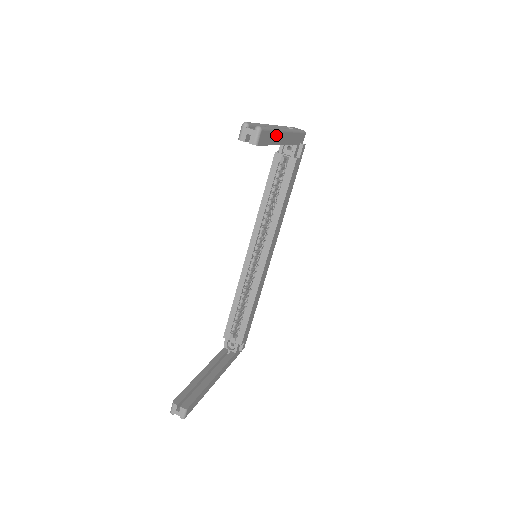
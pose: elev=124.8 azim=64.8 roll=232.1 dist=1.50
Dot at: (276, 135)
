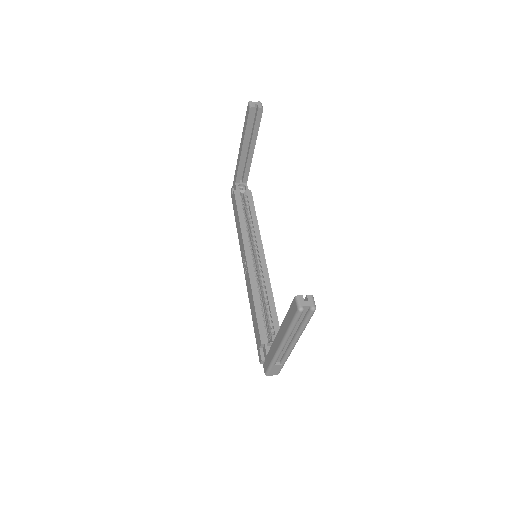
Dot at: occluded
